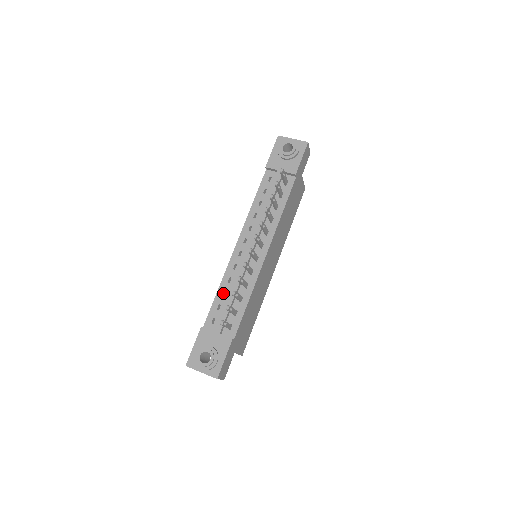
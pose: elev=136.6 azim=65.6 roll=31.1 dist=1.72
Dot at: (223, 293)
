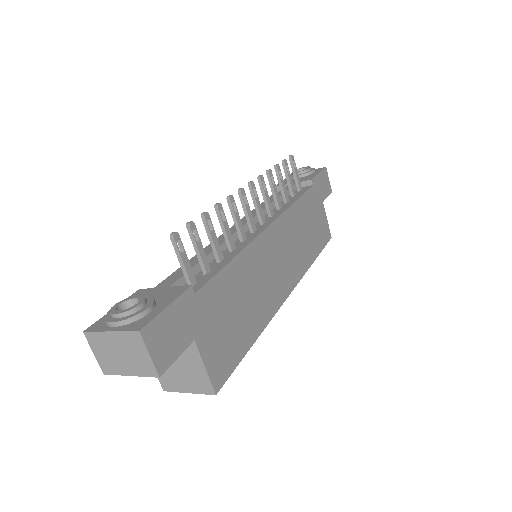
Dot at: occluded
